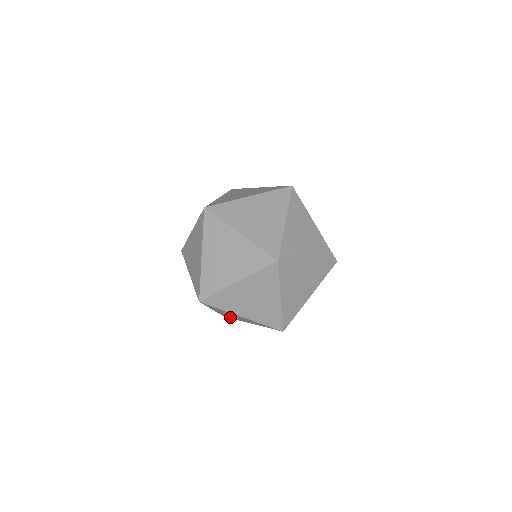
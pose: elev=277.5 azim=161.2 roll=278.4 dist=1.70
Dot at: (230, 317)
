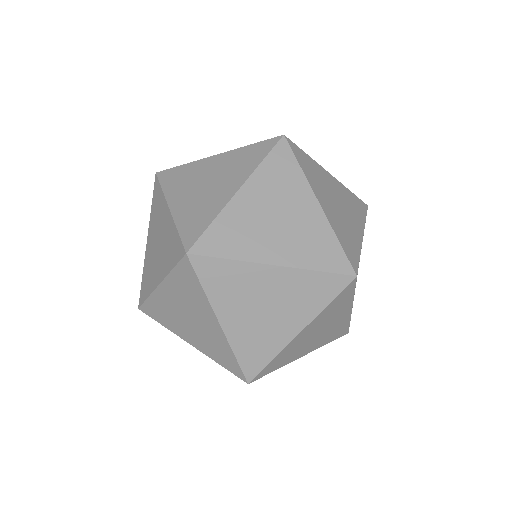
Dot at: (158, 314)
